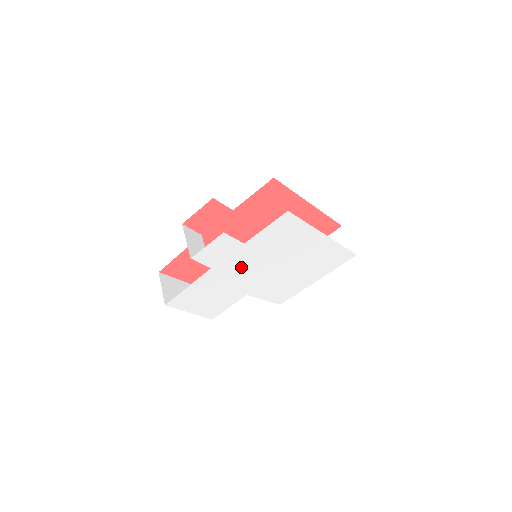
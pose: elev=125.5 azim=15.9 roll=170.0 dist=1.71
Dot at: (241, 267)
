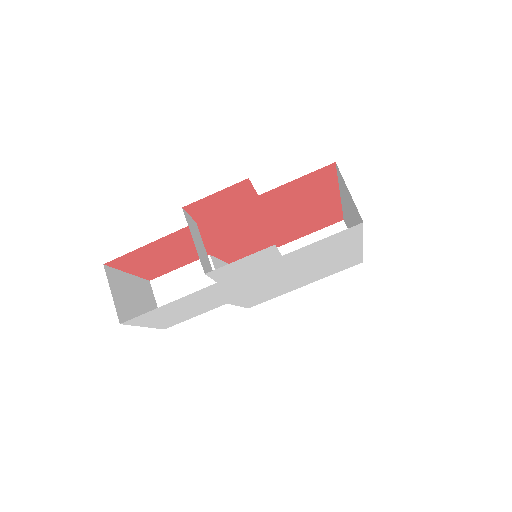
Dot at: (251, 279)
